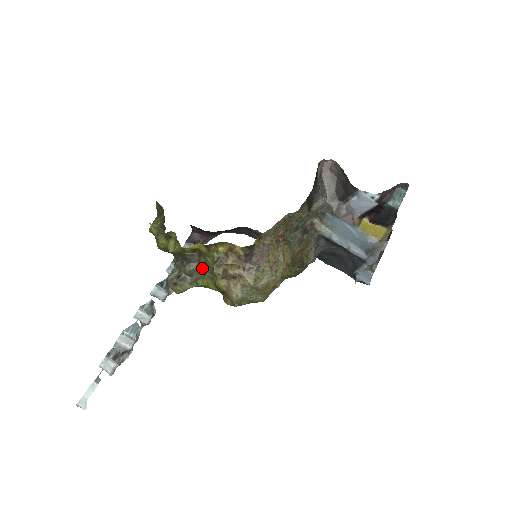
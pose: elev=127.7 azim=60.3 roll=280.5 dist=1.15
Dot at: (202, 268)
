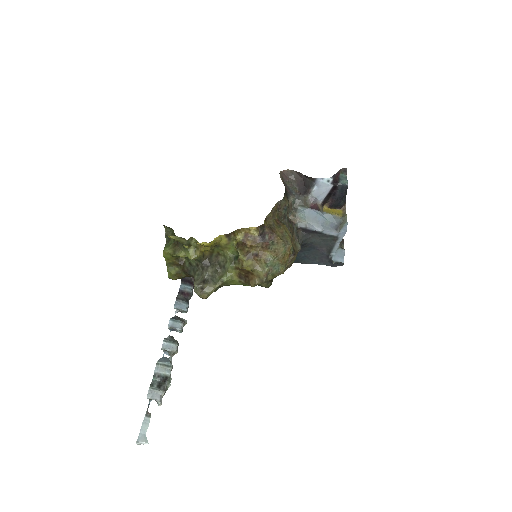
Dot at: (222, 266)
